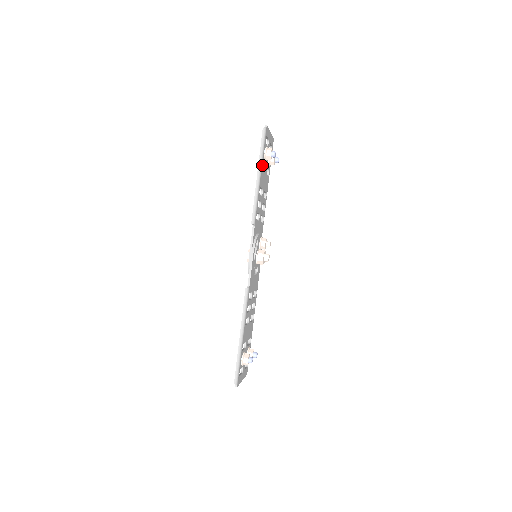
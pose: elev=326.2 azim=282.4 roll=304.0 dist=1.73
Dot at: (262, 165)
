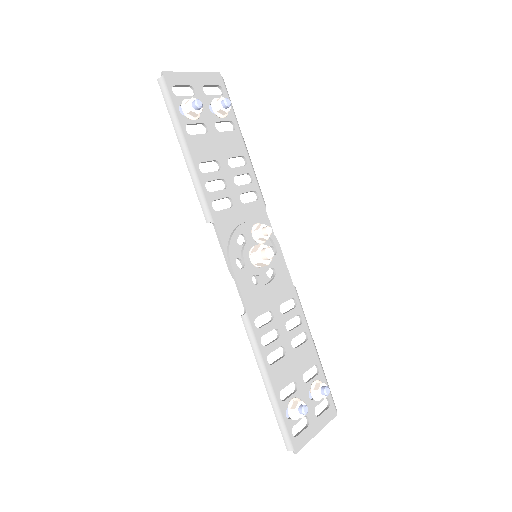
Dot at: (185, 131)
